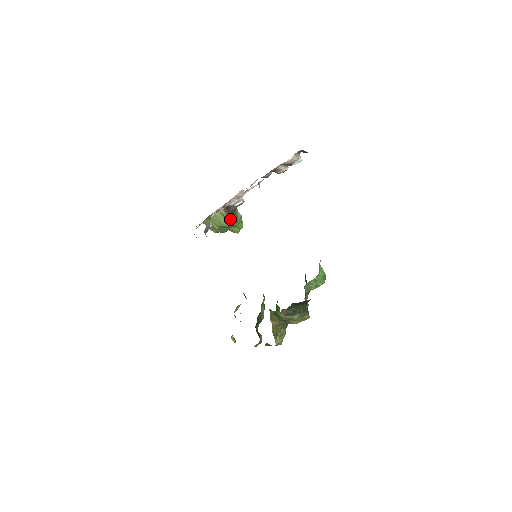
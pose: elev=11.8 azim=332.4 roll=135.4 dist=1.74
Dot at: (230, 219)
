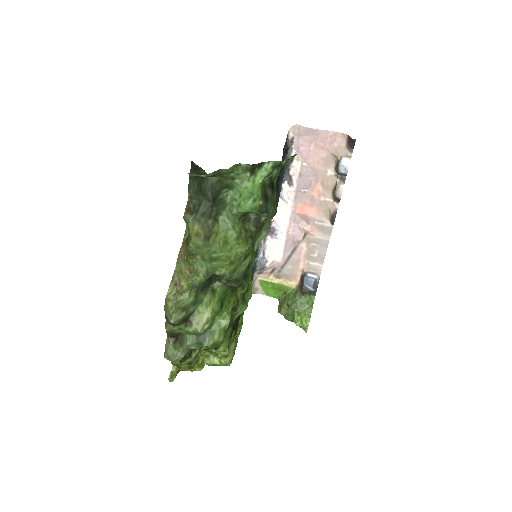
Dot at: (298, 297)
